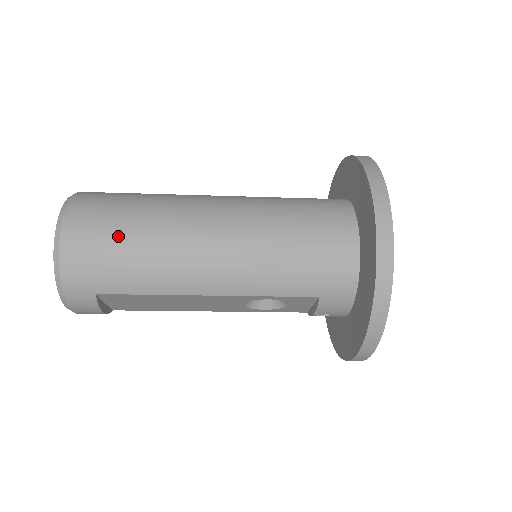
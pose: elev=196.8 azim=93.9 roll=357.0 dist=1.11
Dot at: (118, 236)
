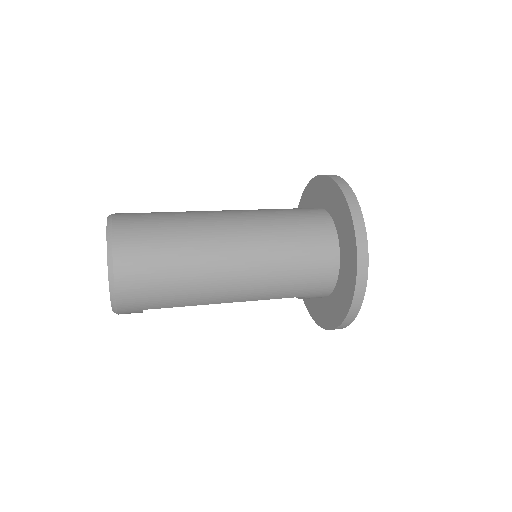
Dot at: (161, 275)
